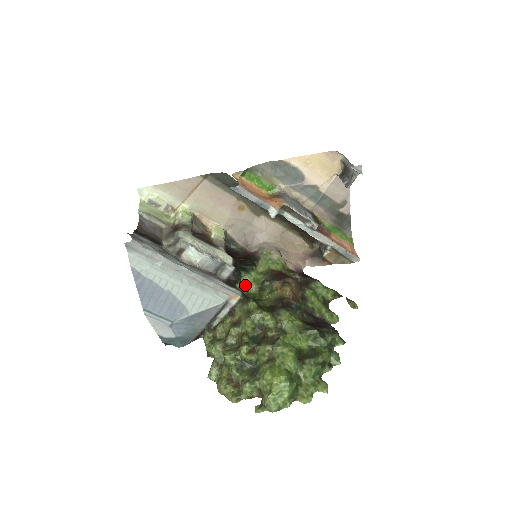
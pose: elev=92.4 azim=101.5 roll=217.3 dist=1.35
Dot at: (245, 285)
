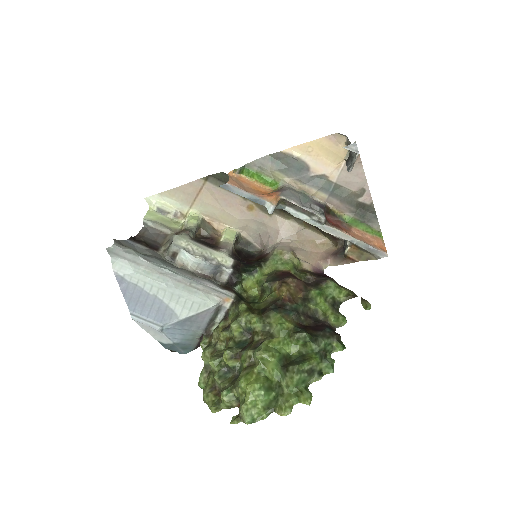
Dot at: (248, 288)
